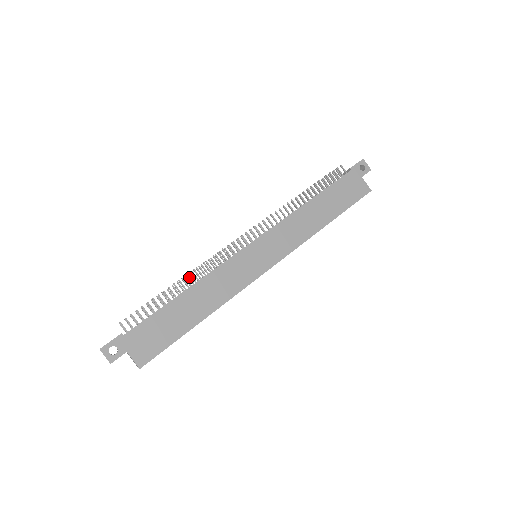
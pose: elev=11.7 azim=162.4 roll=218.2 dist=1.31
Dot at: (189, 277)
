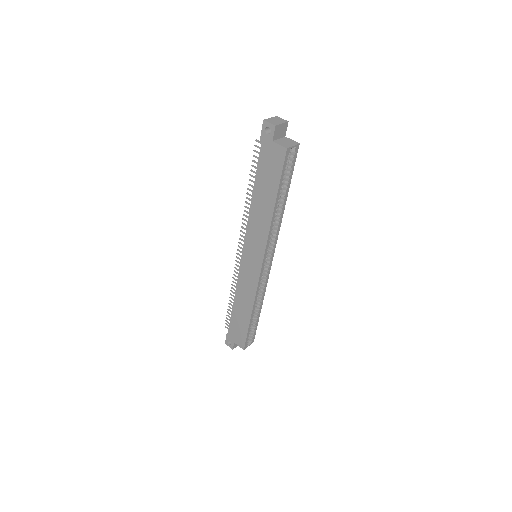
Dot at: occluded
